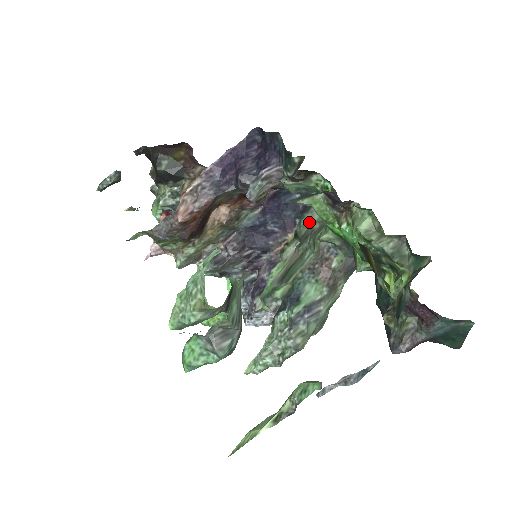
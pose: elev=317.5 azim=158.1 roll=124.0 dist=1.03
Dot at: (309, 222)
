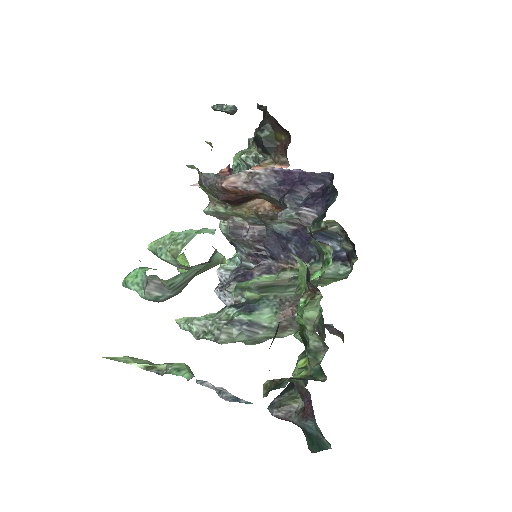
Dot at: (317, 270)
